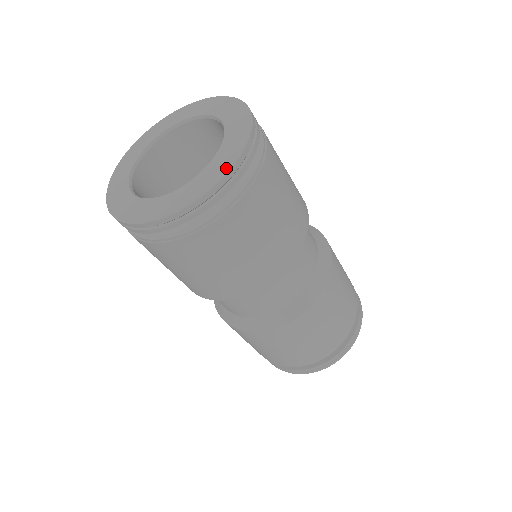
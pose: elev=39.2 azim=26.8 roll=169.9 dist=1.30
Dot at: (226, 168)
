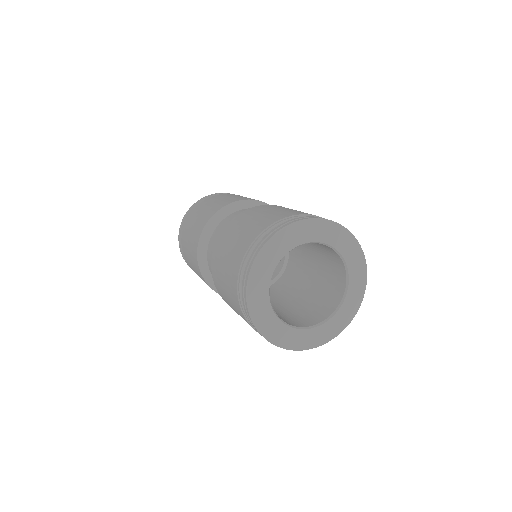
Dot at: (306, 348)
